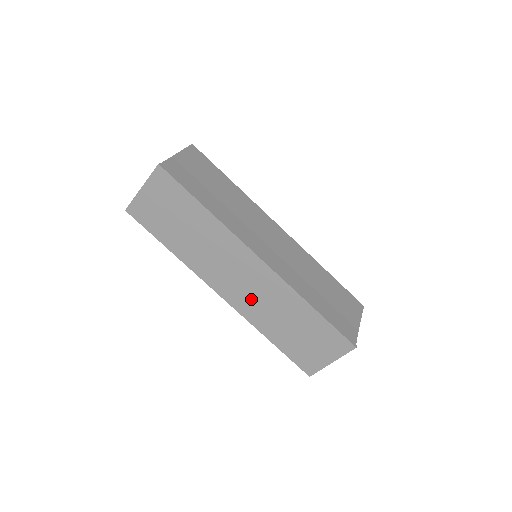
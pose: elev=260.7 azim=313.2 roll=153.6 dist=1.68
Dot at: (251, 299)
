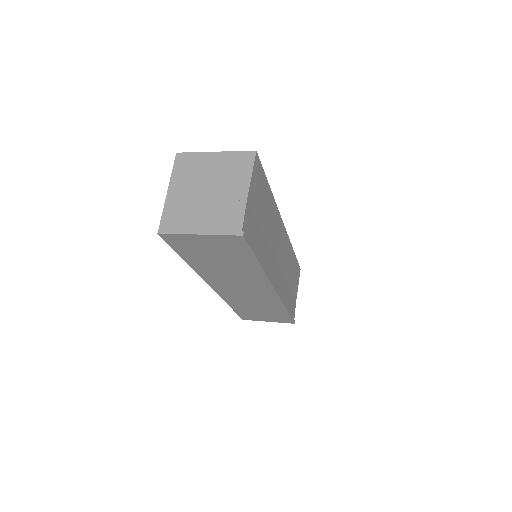
Dot at: (240, 296)
